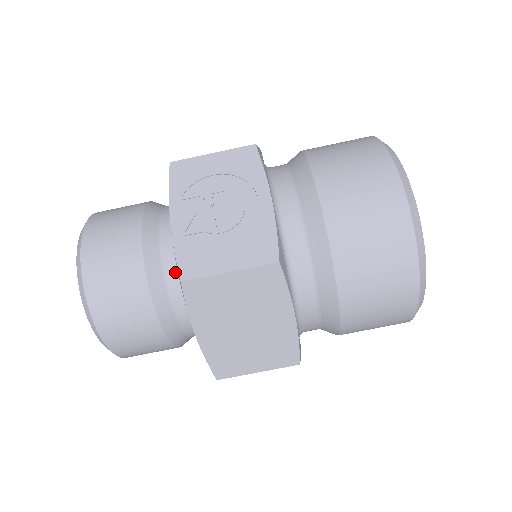
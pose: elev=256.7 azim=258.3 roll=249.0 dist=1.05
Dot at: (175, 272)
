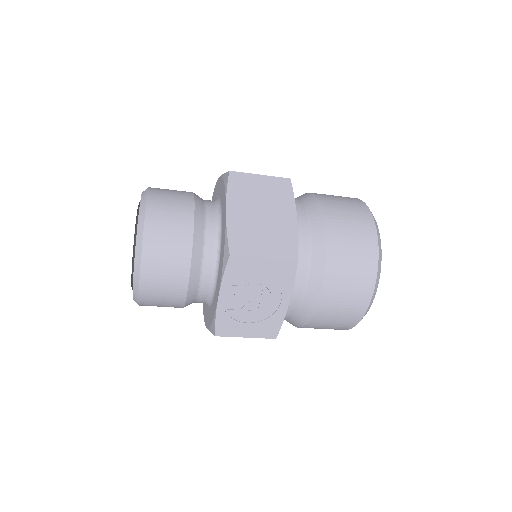
Dot at: (205, 297)
